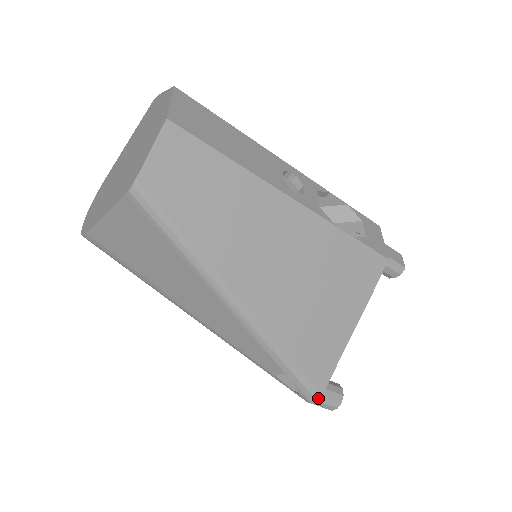
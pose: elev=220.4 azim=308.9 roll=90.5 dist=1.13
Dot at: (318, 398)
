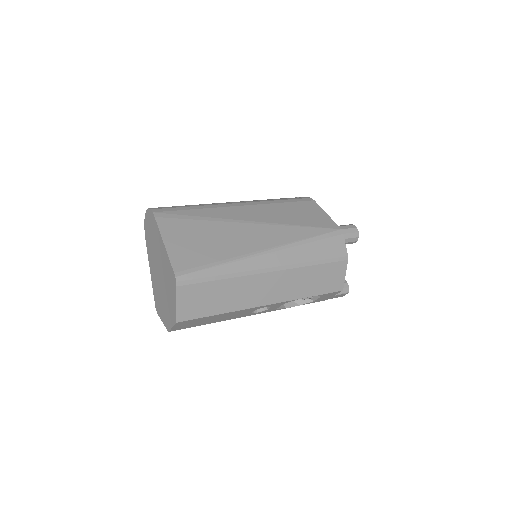
Dot at: occluded
